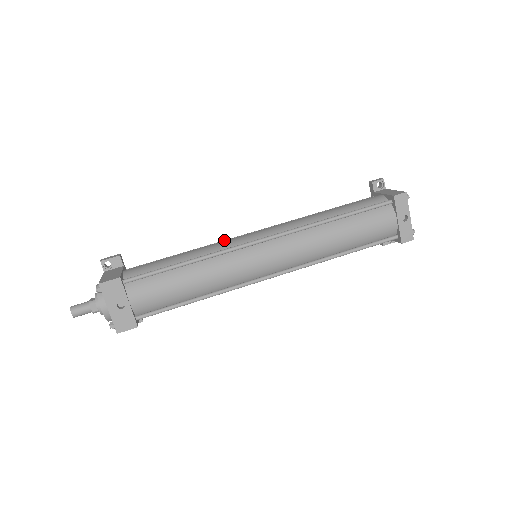
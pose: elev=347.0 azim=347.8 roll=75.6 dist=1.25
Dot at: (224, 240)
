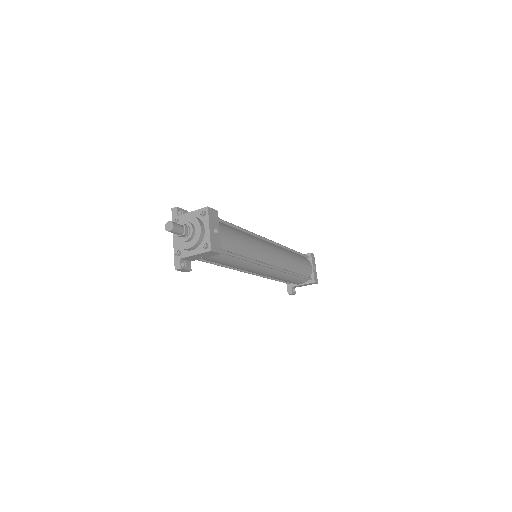
Dot at: occluded
